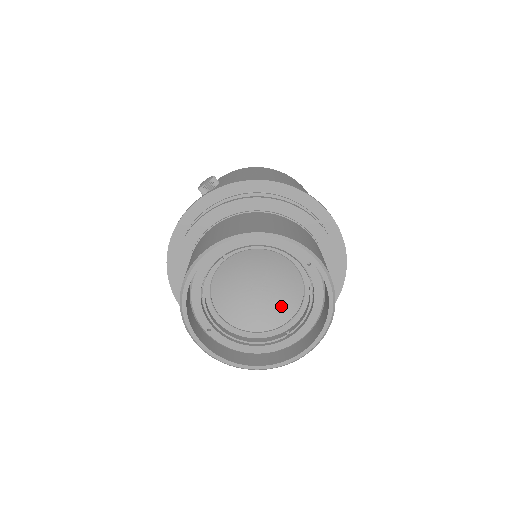
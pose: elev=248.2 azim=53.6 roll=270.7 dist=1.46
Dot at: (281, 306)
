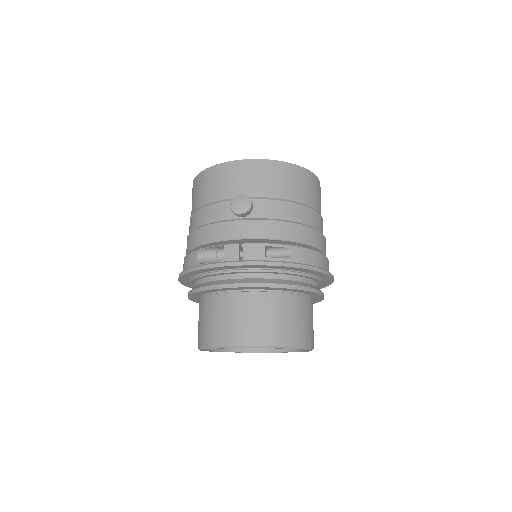
Dot at: occluded
